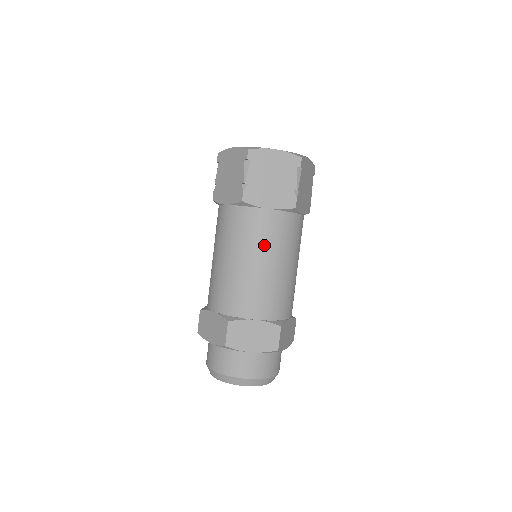
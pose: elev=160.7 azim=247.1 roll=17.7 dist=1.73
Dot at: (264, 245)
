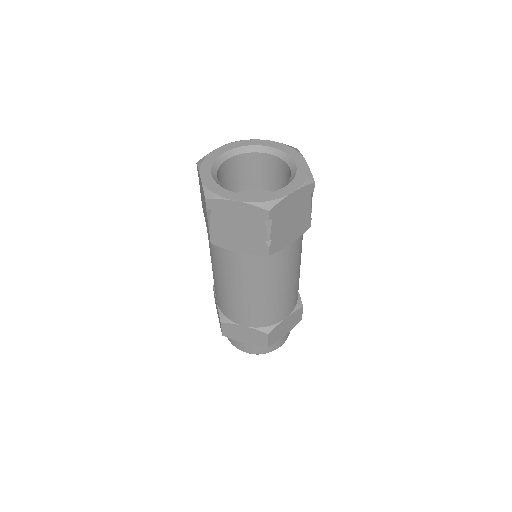
Dot at: (289, 271)
